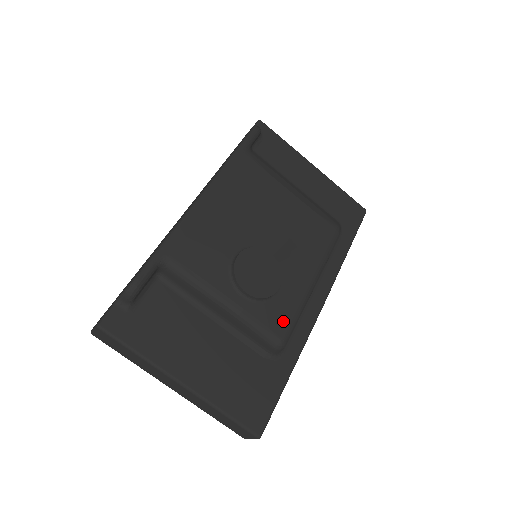
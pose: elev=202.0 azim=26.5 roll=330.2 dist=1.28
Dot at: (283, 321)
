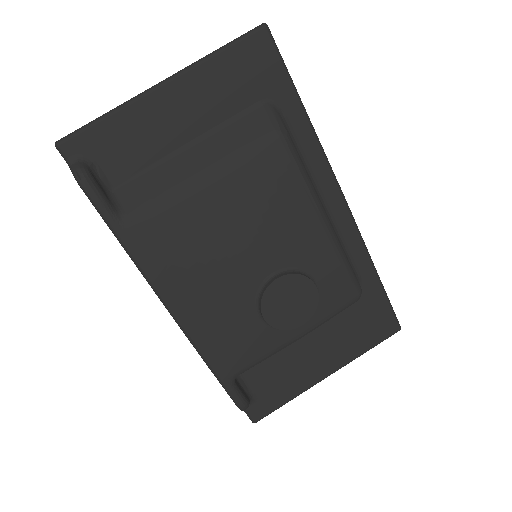
Dot at: (343, 288)
